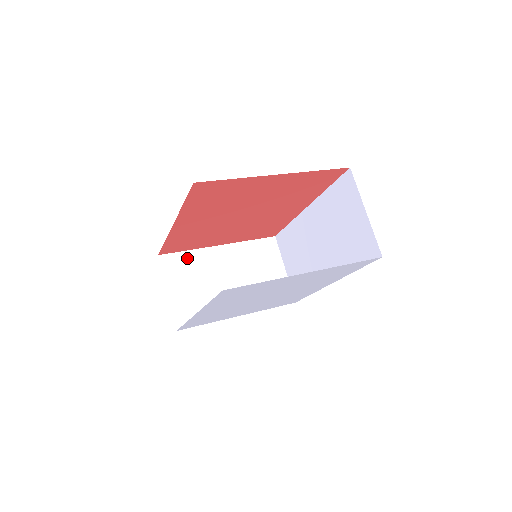
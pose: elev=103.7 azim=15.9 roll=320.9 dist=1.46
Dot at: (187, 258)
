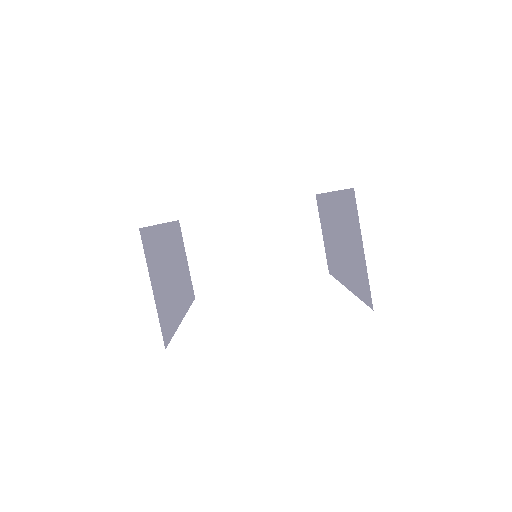
Dot at: (209, 223)
